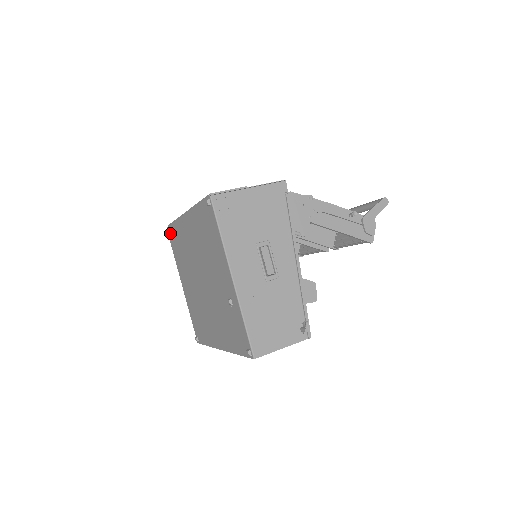
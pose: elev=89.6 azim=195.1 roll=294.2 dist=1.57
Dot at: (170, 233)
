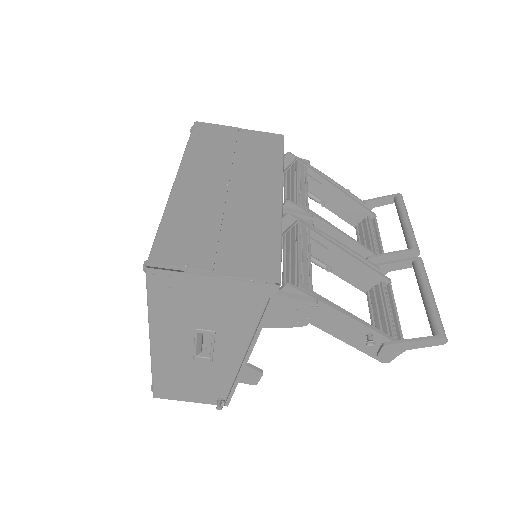
Dot at: occluded
